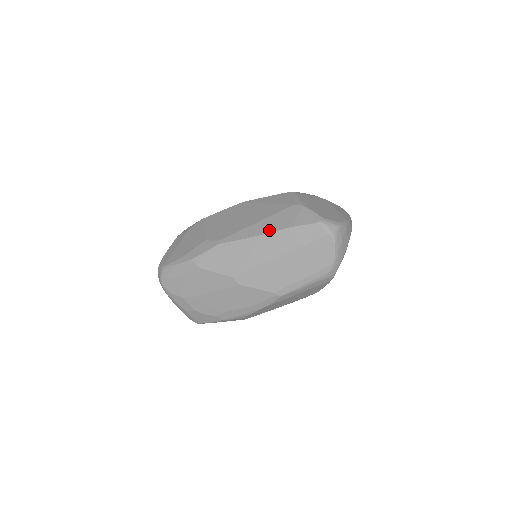
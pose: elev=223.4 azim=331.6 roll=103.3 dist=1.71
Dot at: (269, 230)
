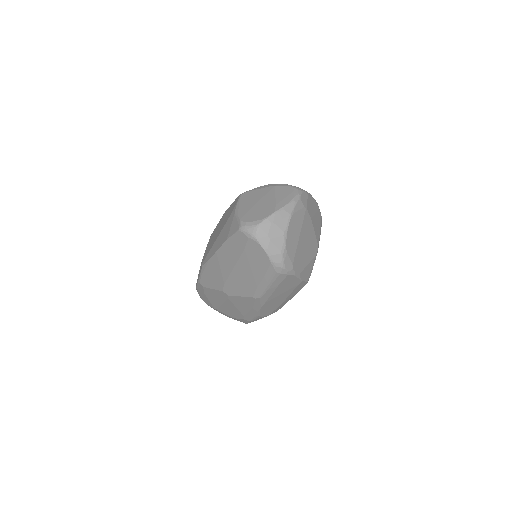
Dot at: (219, 246)
